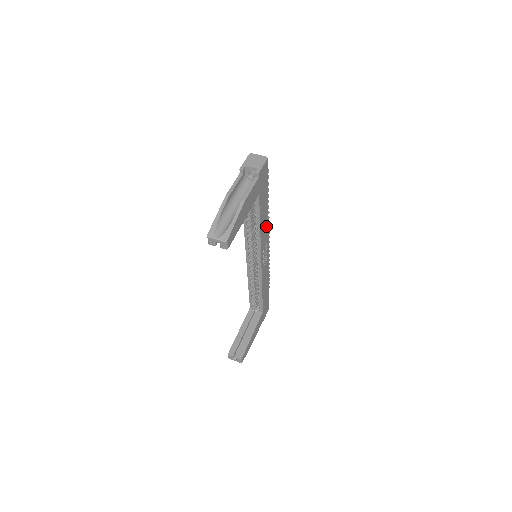
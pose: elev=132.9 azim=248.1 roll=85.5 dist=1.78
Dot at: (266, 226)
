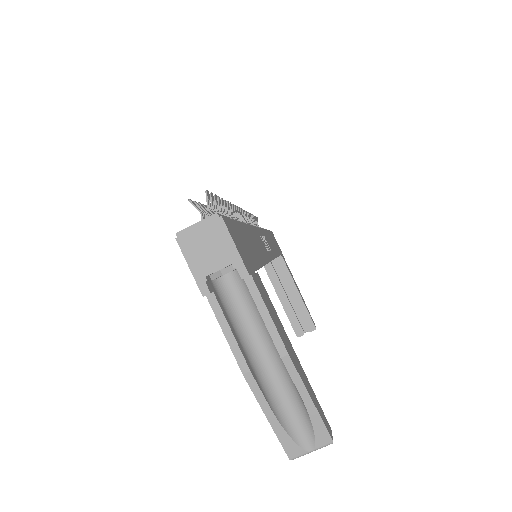
Dot at: (254, 234)
